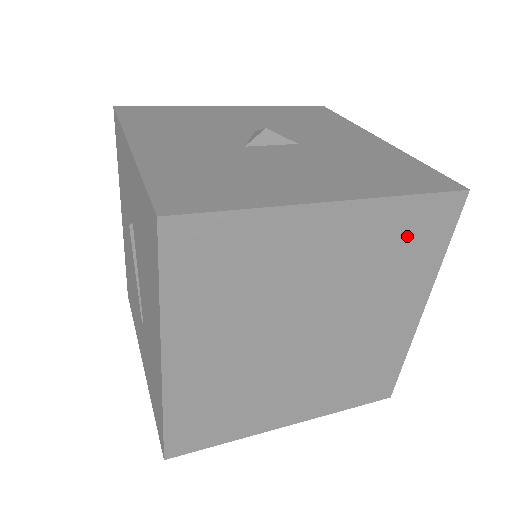
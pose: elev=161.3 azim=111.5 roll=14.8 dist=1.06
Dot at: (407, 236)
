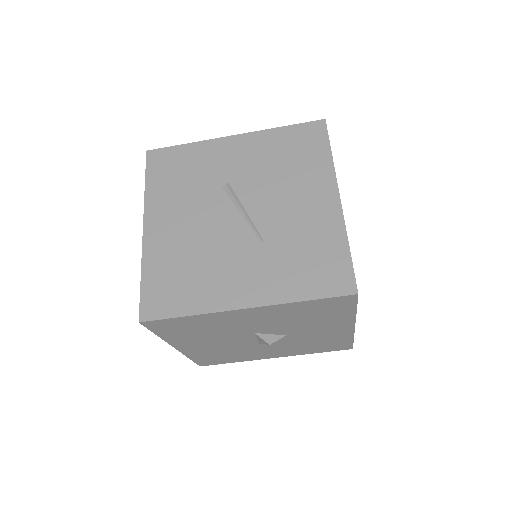
Dot at: occluded
